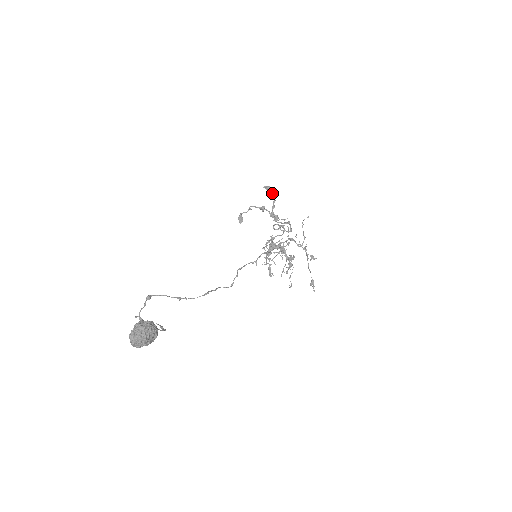
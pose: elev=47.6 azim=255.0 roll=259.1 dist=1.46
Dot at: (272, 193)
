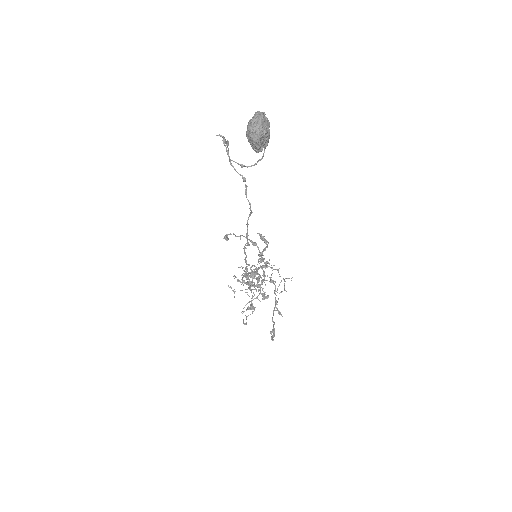
Dot at: (266, 242)
